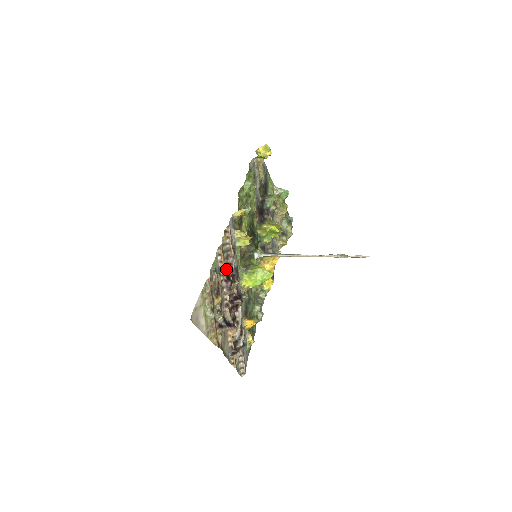
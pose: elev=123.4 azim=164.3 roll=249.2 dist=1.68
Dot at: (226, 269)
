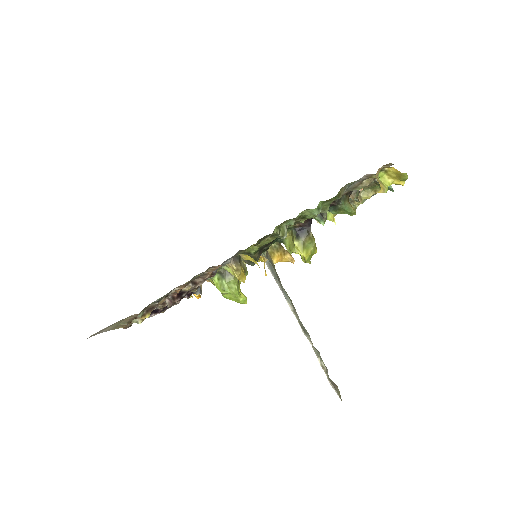
Dot at: (183, 289)
